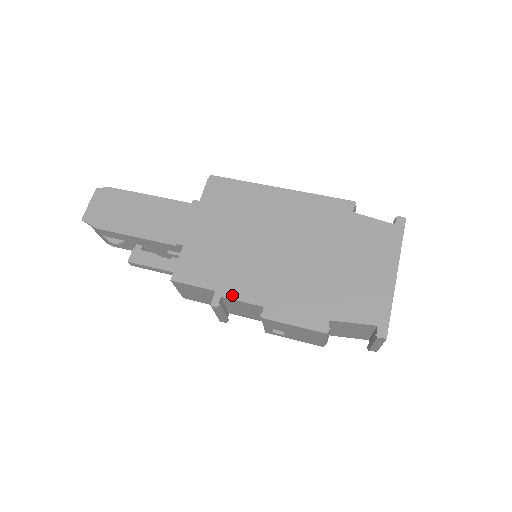
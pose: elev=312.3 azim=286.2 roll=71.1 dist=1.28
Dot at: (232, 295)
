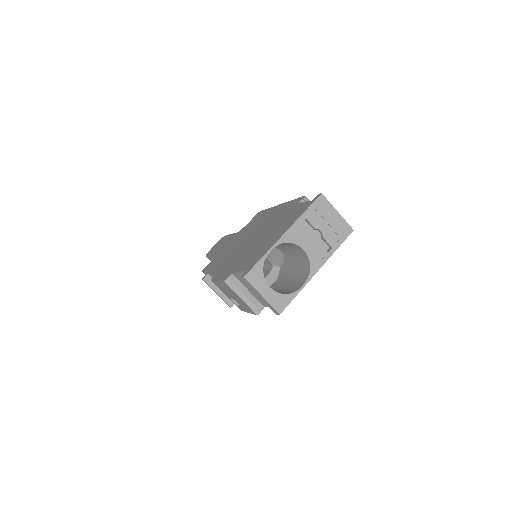
Dot at: (212, 271)
